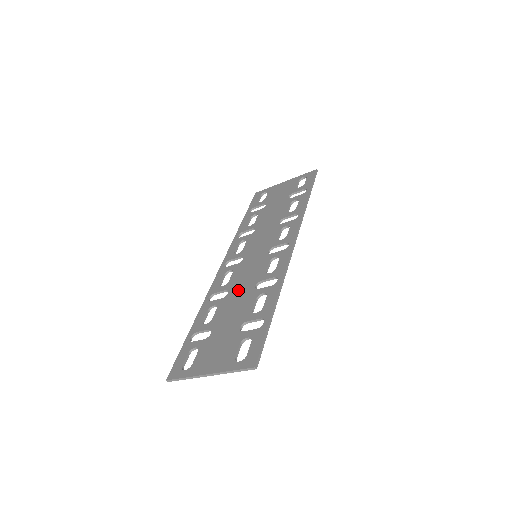
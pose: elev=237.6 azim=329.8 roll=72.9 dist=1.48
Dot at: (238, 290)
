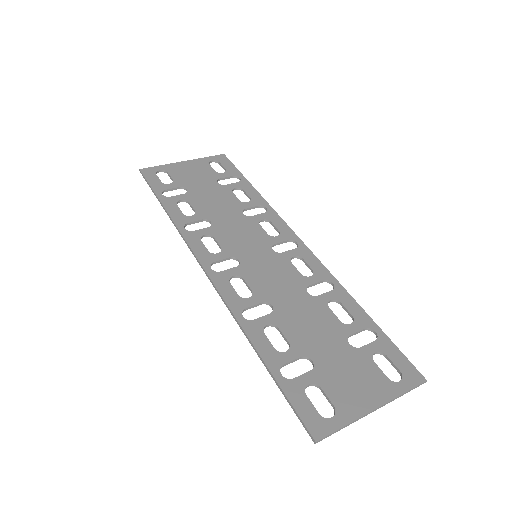
Dot at: (286, 300)
